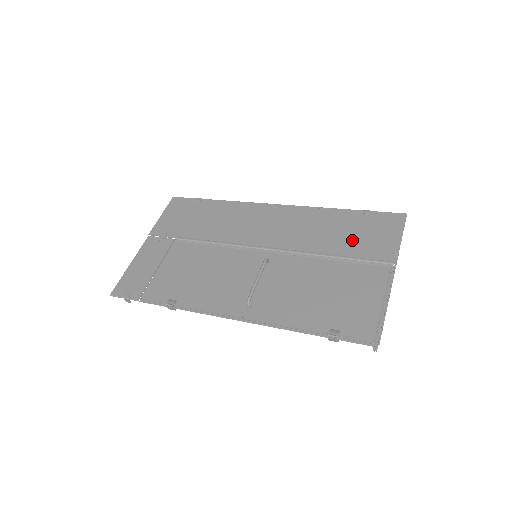
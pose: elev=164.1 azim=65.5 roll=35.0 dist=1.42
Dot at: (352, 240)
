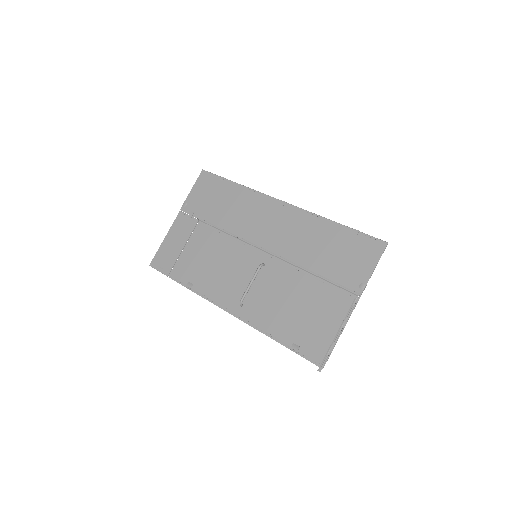
Dot at: (333, 261)
